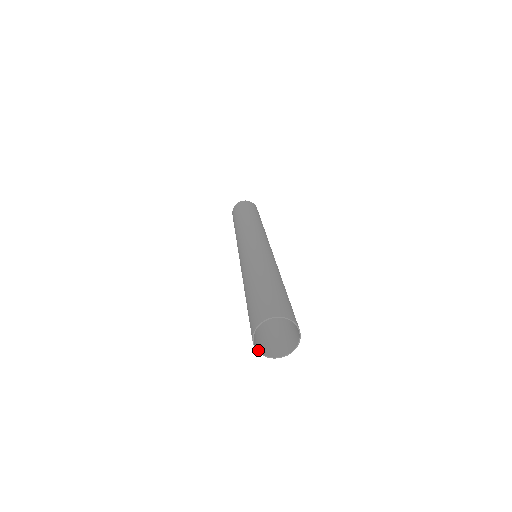
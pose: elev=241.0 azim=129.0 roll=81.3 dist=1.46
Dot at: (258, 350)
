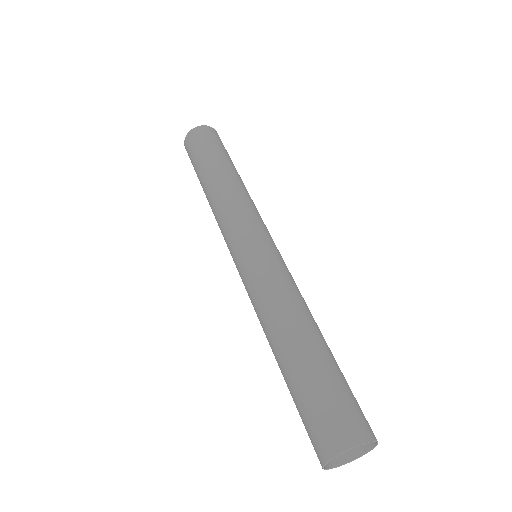
Dot at: (330, 467)
